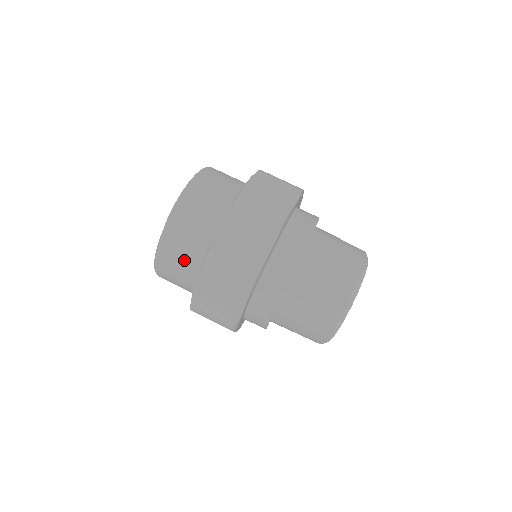
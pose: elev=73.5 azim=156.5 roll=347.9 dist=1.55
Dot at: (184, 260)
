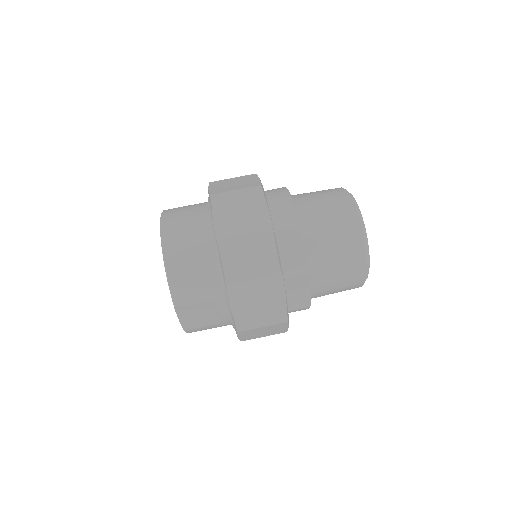
Dot at: (213, 324)
